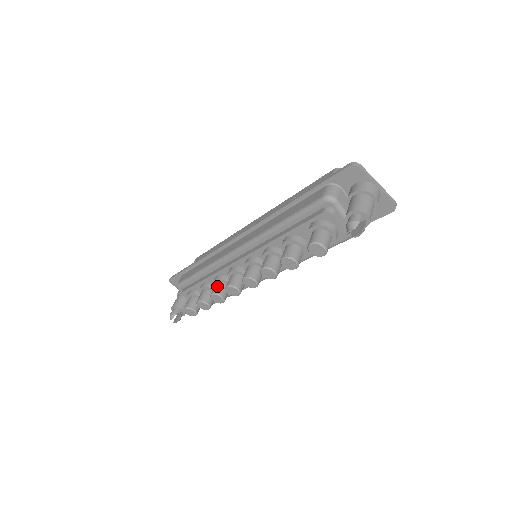
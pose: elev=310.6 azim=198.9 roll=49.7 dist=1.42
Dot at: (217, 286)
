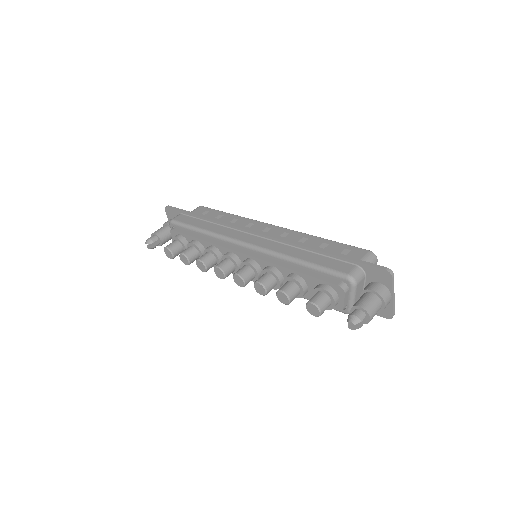
Dot at: (208, 256)
